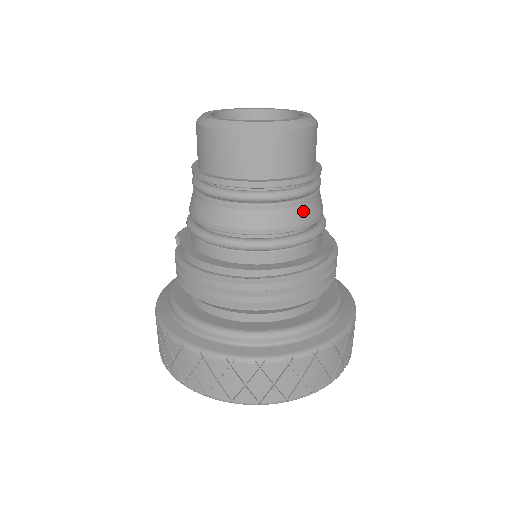
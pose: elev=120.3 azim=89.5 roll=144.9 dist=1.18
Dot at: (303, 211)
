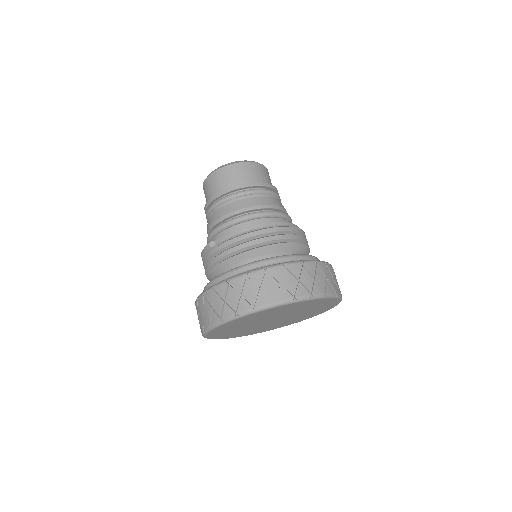
Dot at: occluded
